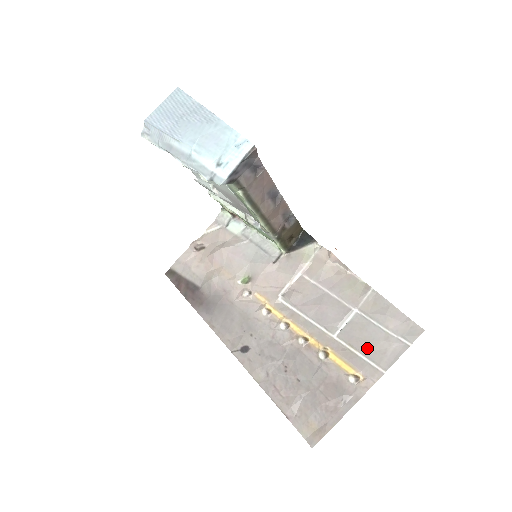
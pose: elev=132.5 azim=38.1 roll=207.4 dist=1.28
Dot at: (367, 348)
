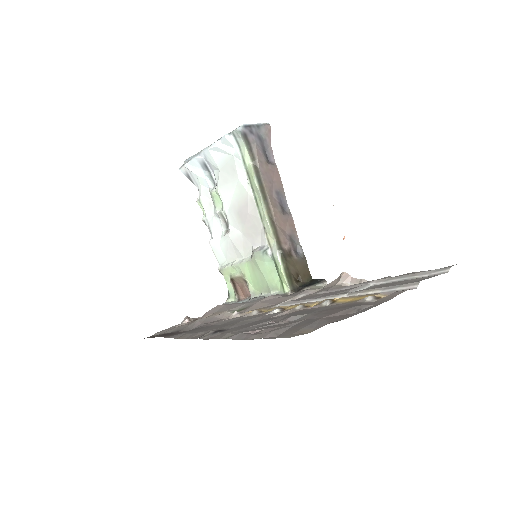
Dot at: (389, 285)
